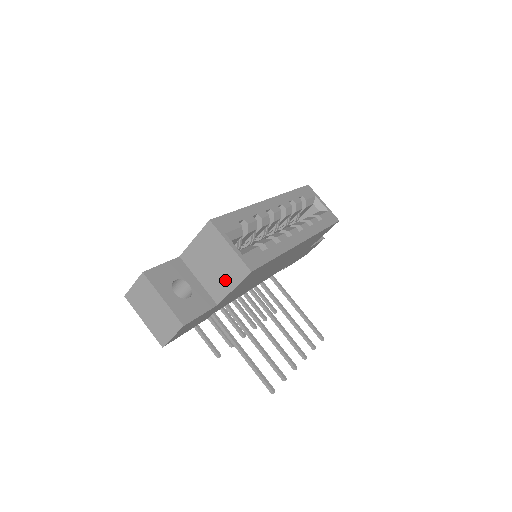
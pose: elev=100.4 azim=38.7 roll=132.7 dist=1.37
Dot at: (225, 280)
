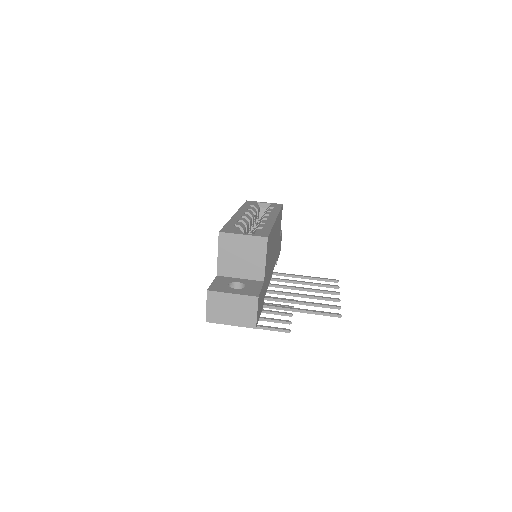
Dot at: (256, 260)
